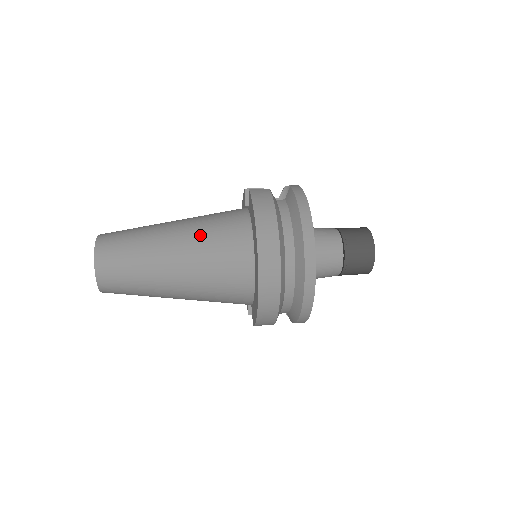
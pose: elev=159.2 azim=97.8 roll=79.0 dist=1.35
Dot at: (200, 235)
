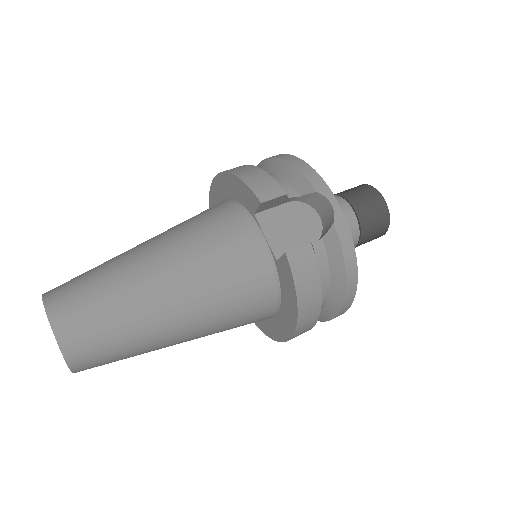
Dot at: (215, 314)
